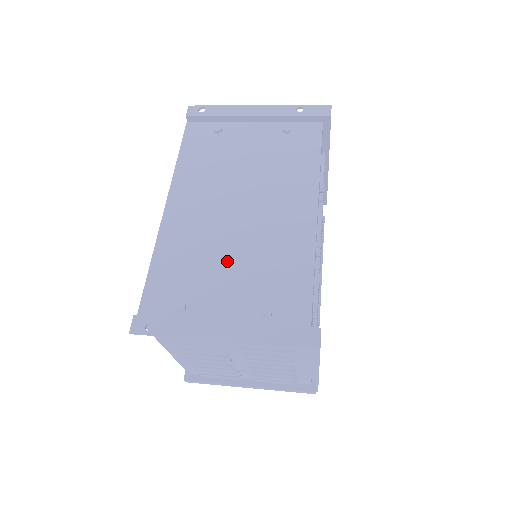
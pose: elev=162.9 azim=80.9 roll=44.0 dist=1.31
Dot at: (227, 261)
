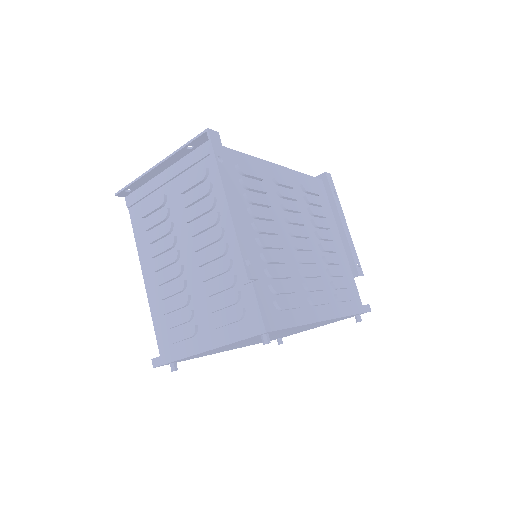
Dot at: occluded
